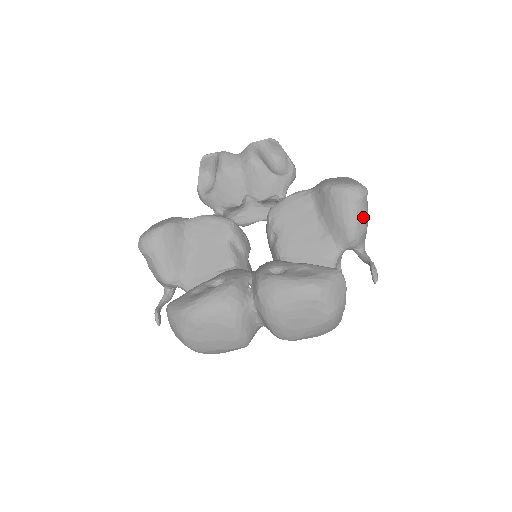
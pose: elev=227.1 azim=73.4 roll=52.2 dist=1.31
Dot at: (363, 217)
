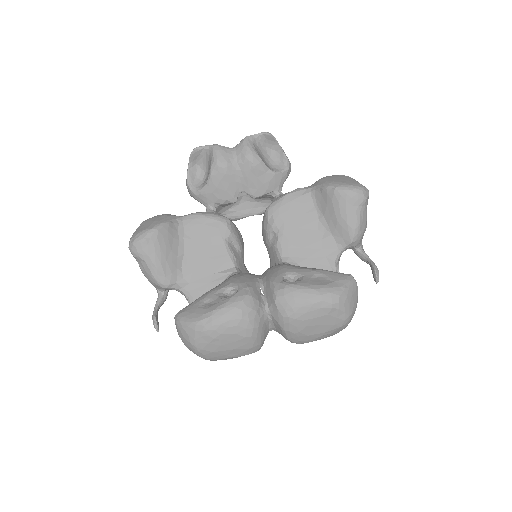
Dot at: (364, 218)
